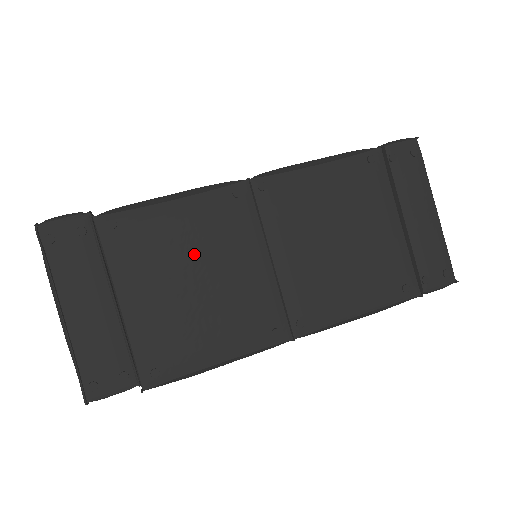
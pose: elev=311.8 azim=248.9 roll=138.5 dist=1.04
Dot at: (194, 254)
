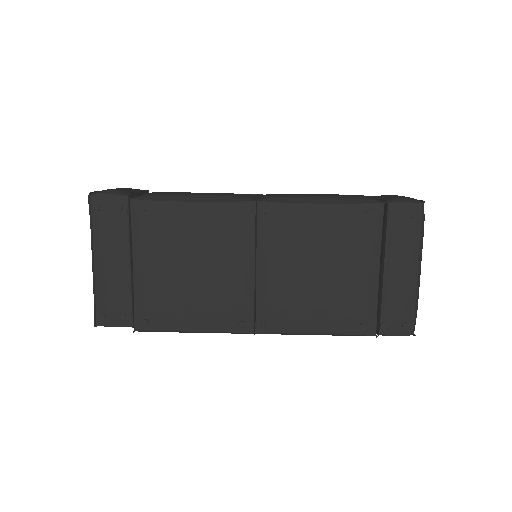
Dot at: (196, 247)
